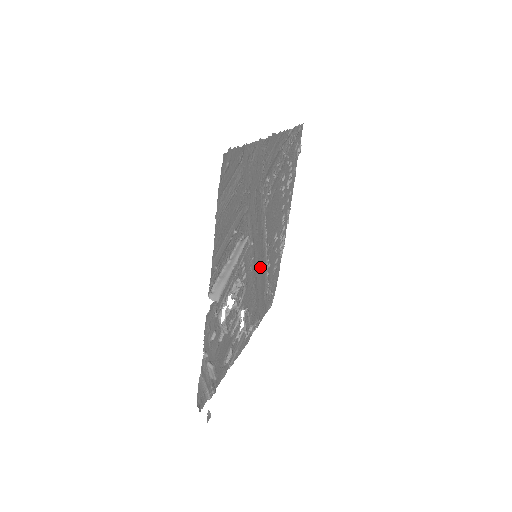
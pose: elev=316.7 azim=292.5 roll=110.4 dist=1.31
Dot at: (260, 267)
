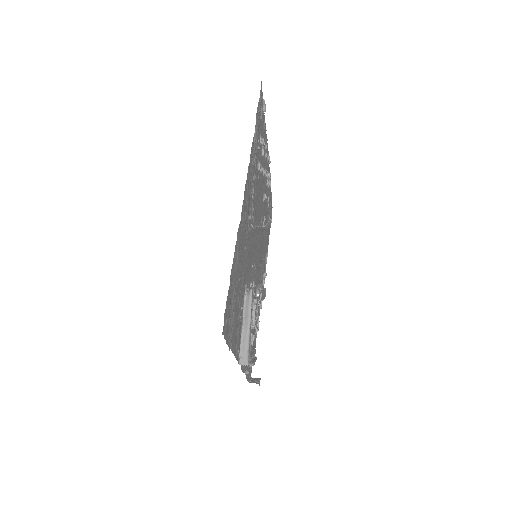
Dot at: (259, 243)
